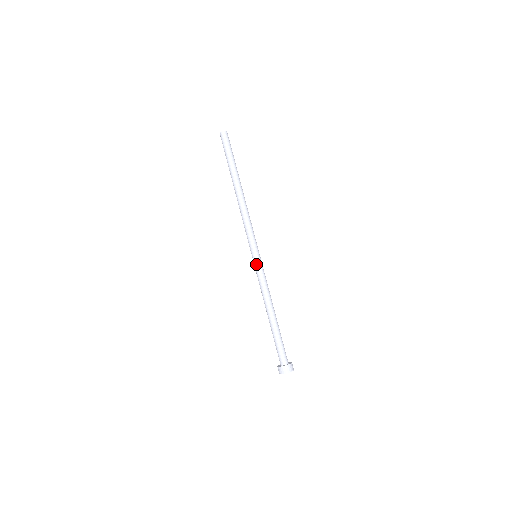
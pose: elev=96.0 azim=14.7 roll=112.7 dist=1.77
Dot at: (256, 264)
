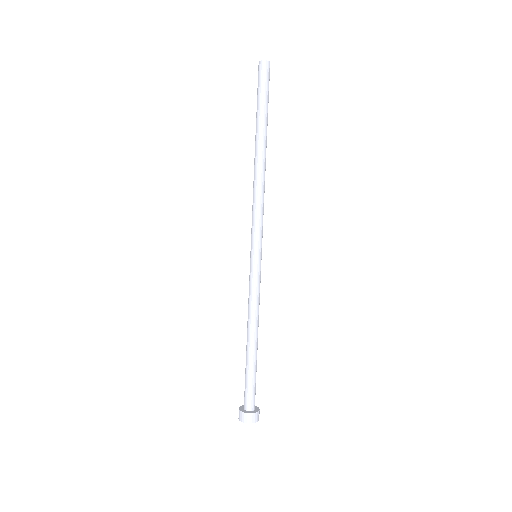
Dot at: (251, 268)
